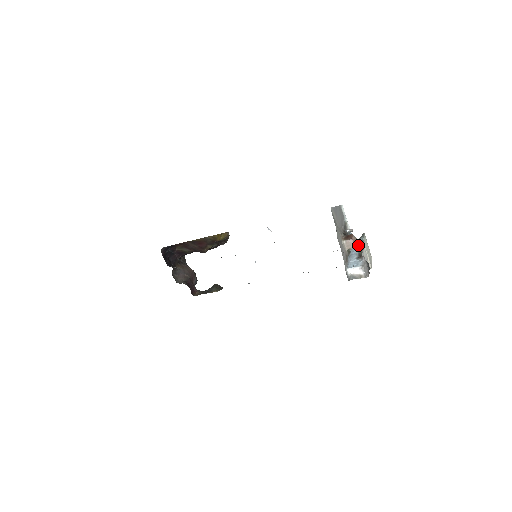
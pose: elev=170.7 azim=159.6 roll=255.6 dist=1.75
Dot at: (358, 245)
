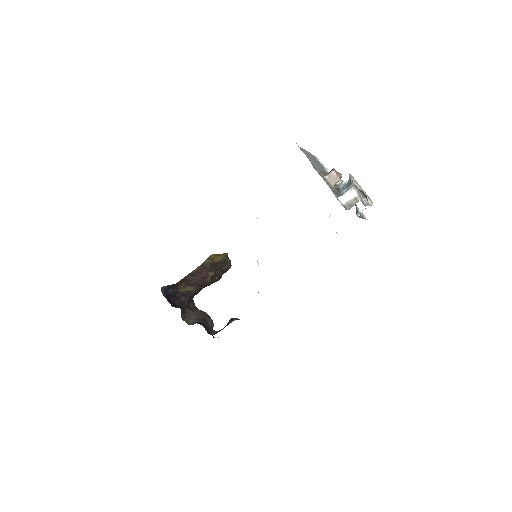
Dot at: (347, 183)
